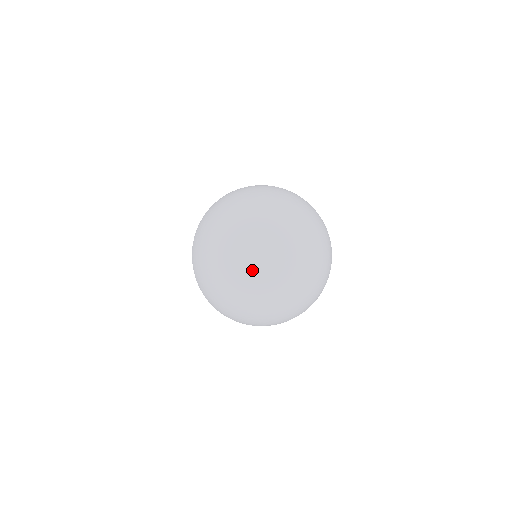
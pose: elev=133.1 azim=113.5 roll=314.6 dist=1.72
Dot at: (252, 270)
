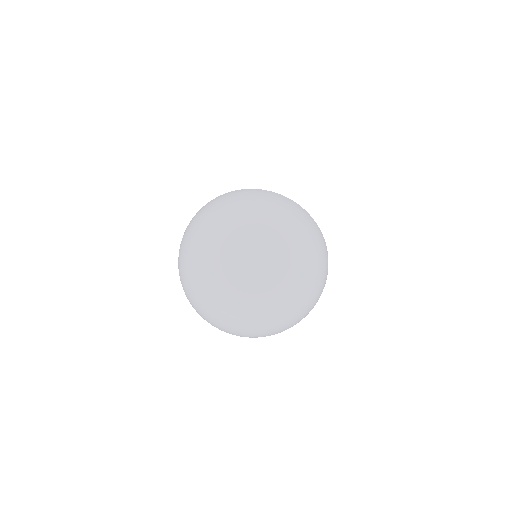
Dot at: (207, 288)
